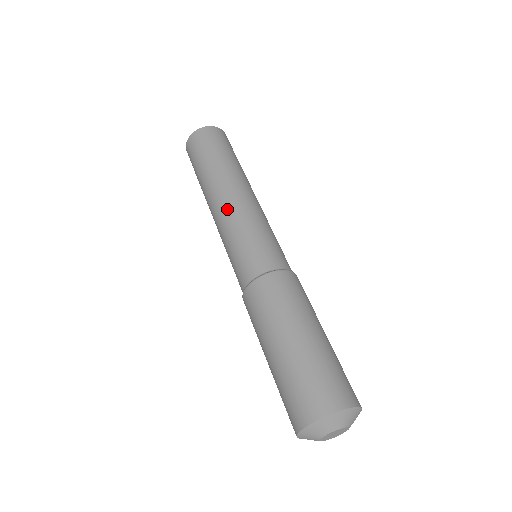
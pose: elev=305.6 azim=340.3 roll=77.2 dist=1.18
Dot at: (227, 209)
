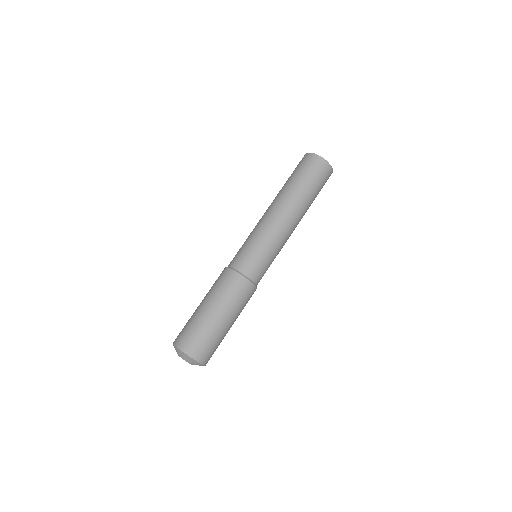
Dot at: (264, 219)
